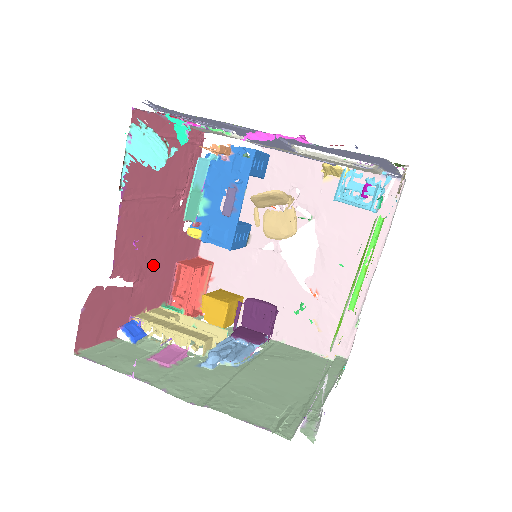
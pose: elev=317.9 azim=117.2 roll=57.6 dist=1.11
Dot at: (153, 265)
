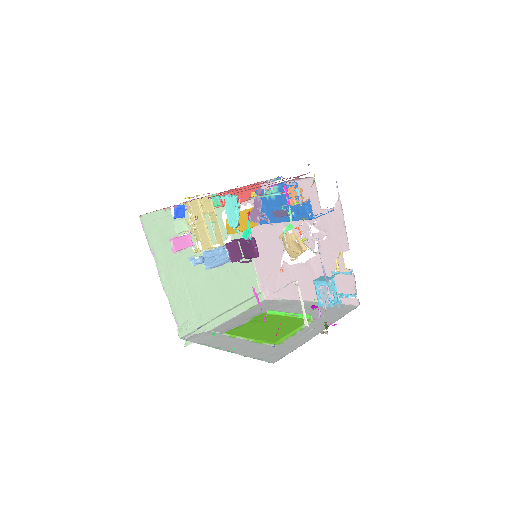
Dot at: occluded
